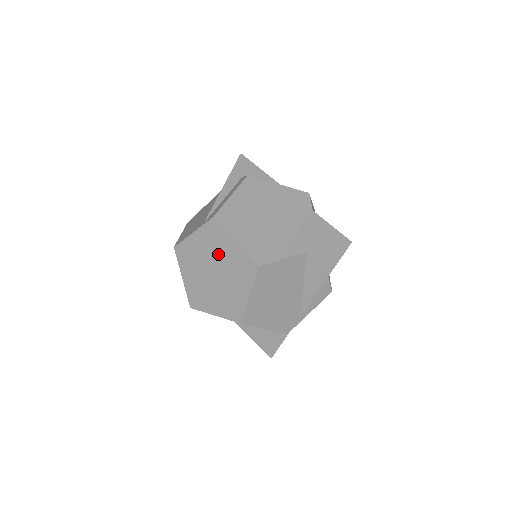
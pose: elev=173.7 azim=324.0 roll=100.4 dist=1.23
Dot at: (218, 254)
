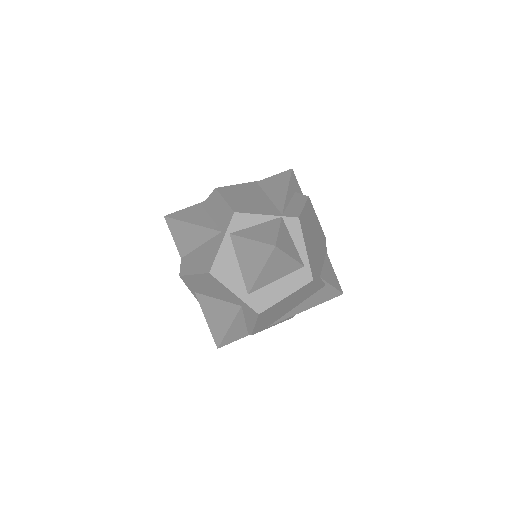
Dot at: (292, 251)
